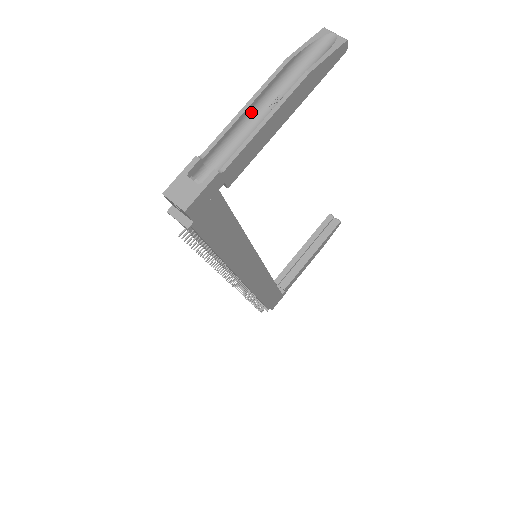
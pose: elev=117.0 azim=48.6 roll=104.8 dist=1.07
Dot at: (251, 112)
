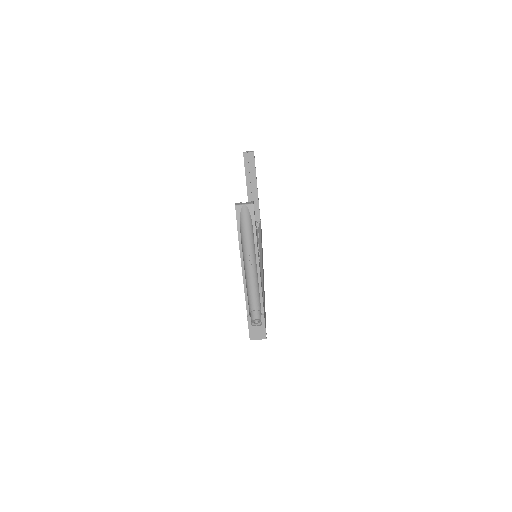
Dot at: (246, 275)
